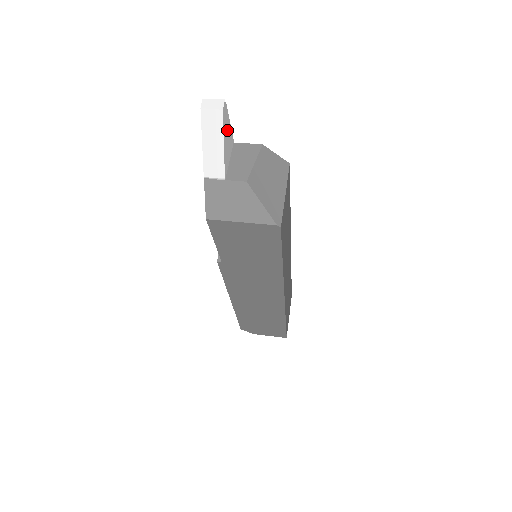
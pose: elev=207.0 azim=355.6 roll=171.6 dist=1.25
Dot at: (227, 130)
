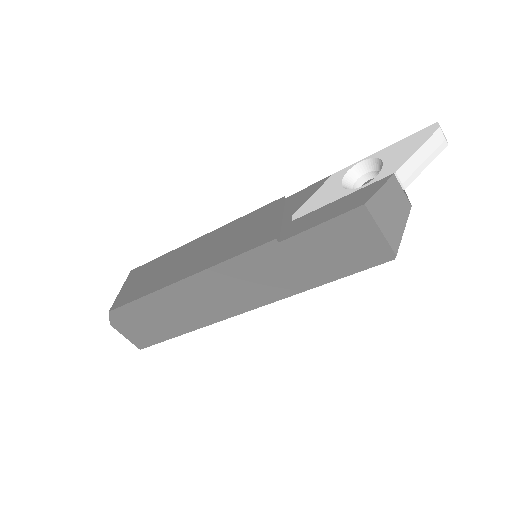
Dot at: occluded
